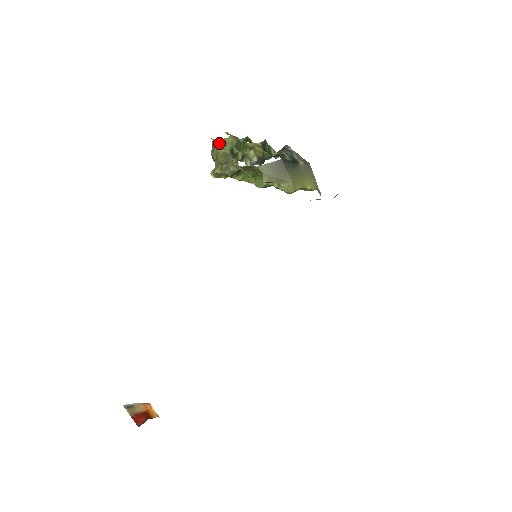
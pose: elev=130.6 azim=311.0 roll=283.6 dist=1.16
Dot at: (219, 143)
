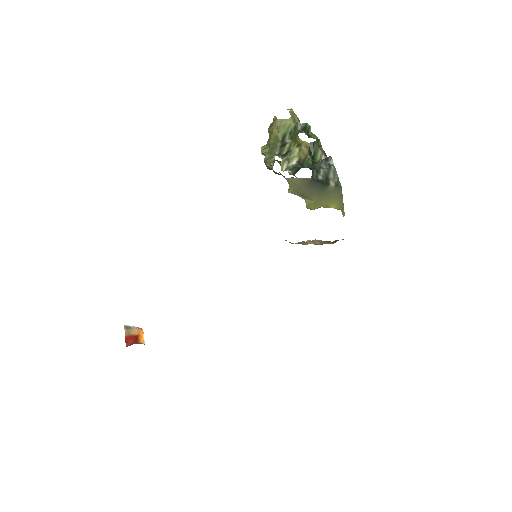
Dot at: (277, 123)
